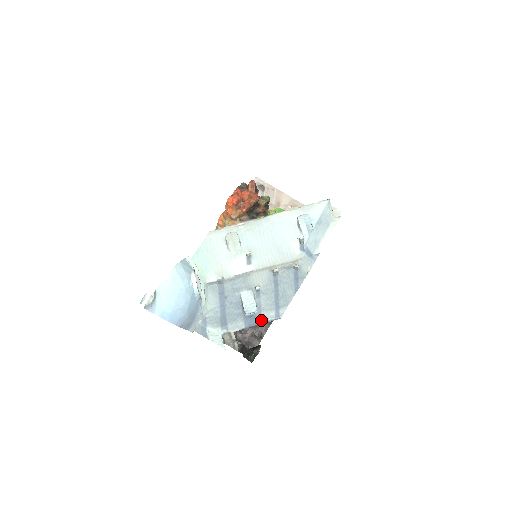
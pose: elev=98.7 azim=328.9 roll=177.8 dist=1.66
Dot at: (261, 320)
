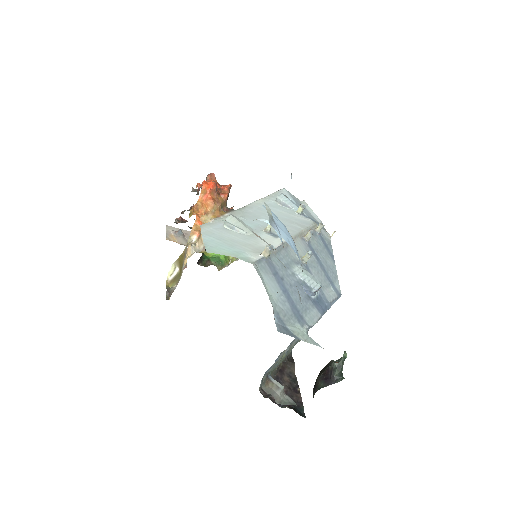
Dot at: (328, 301)
